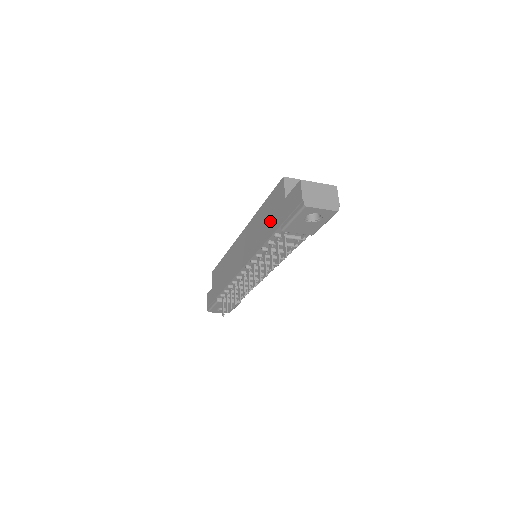
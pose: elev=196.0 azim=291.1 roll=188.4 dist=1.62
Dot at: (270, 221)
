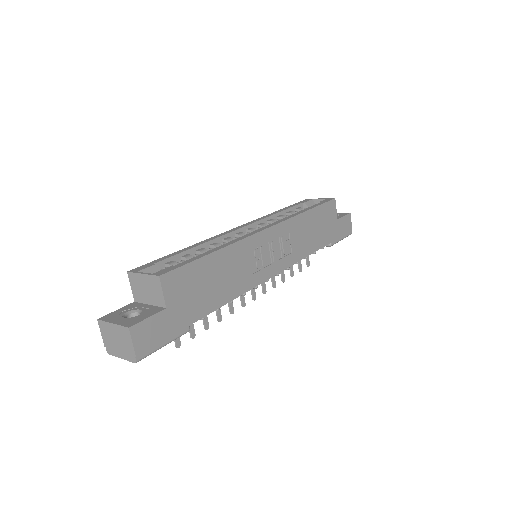
Dot at: occluded
